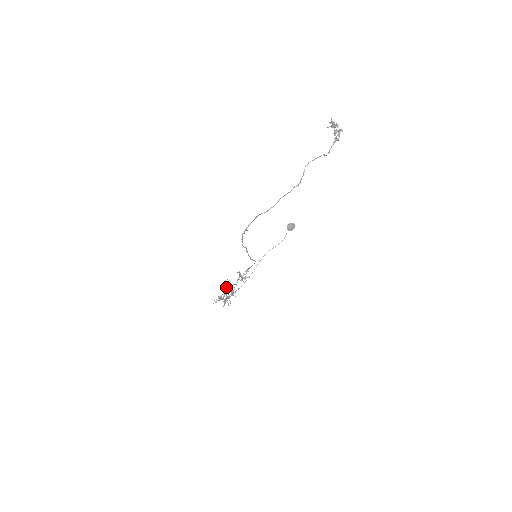
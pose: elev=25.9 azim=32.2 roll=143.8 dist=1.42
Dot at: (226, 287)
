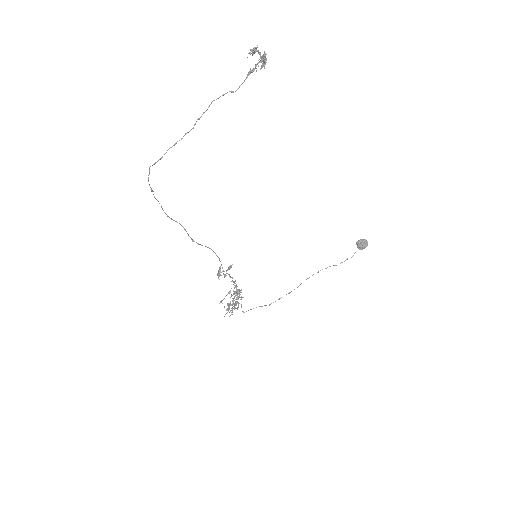
Dot at: (235, 292)
